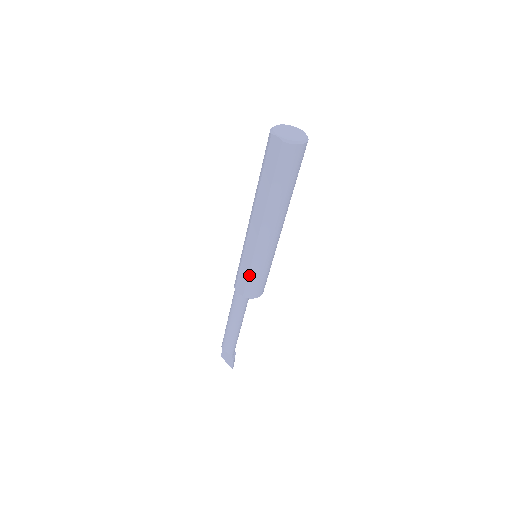
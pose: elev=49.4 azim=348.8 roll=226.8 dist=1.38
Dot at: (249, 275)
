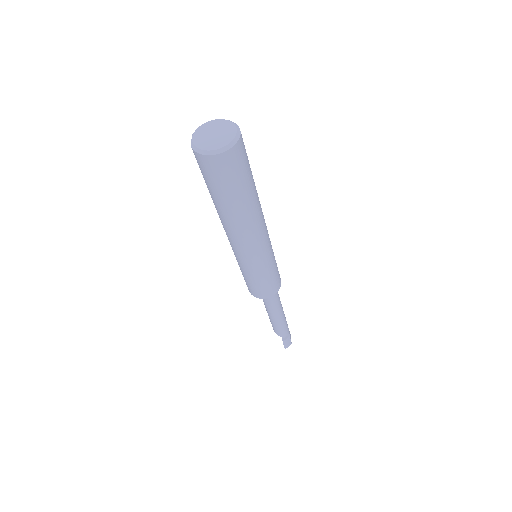
Dot at: (242, 274)
